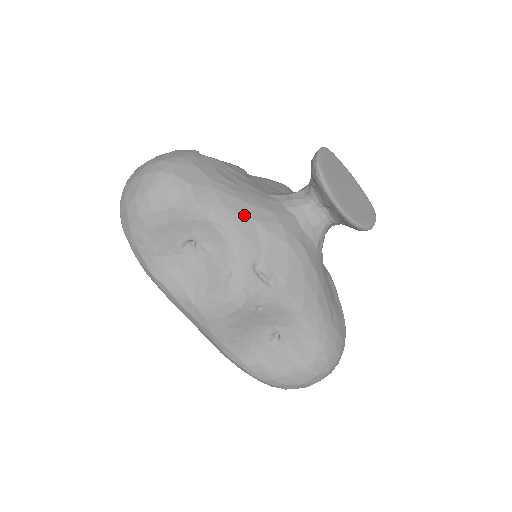
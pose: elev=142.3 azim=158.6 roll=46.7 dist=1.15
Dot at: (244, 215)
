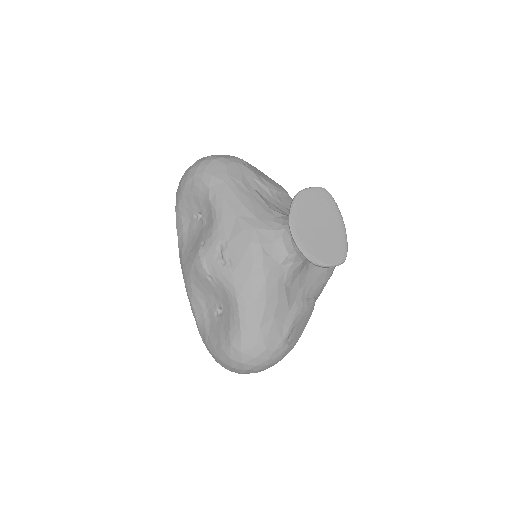
Dot at: (232, 209)
